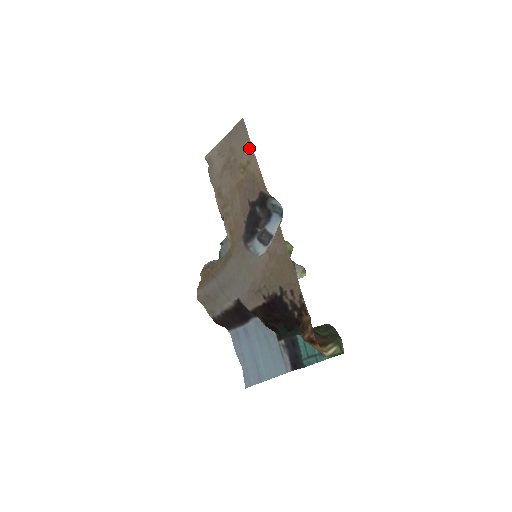
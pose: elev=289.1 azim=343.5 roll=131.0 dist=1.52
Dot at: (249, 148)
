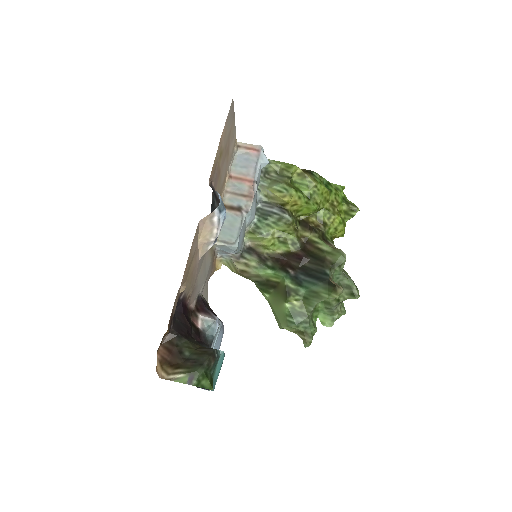
Dot at: (224, 132)
